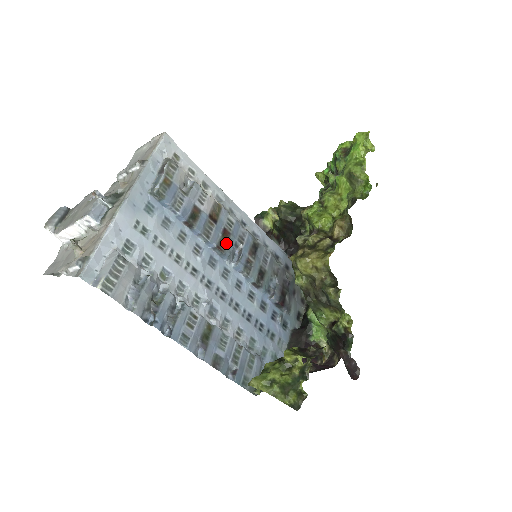
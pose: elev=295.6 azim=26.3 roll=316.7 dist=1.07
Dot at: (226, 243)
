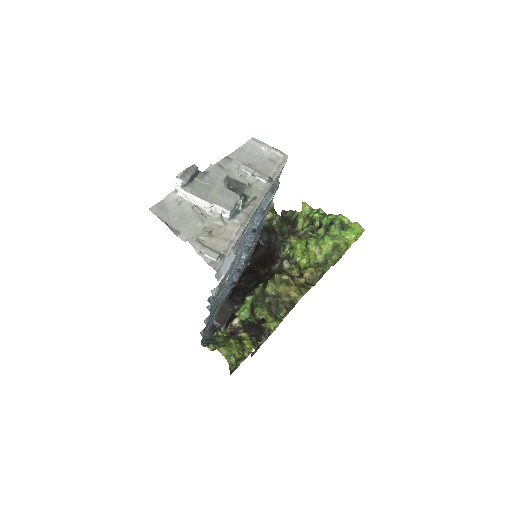
Dot at: (253, 243)
